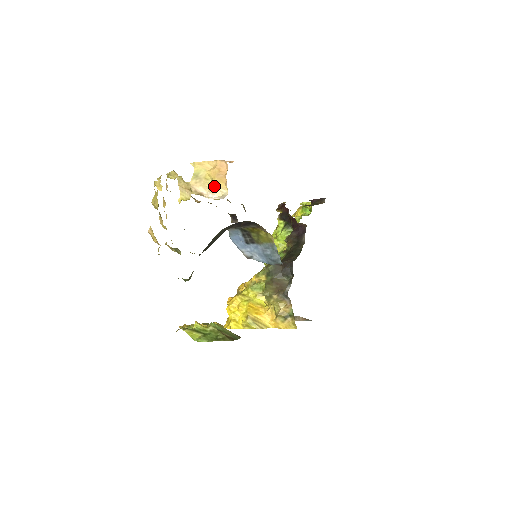
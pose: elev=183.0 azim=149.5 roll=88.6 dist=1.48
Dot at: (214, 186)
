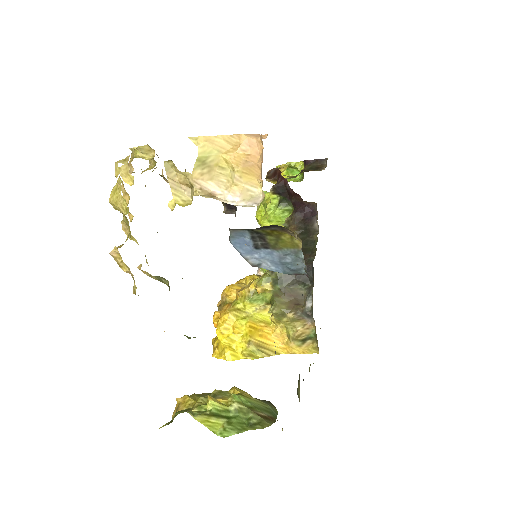
Dot at: (236, 181)
